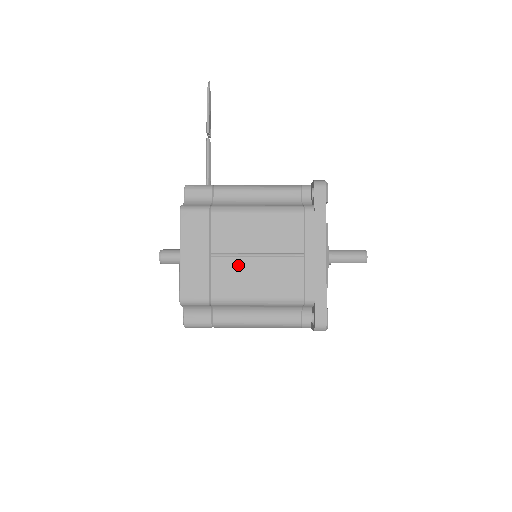
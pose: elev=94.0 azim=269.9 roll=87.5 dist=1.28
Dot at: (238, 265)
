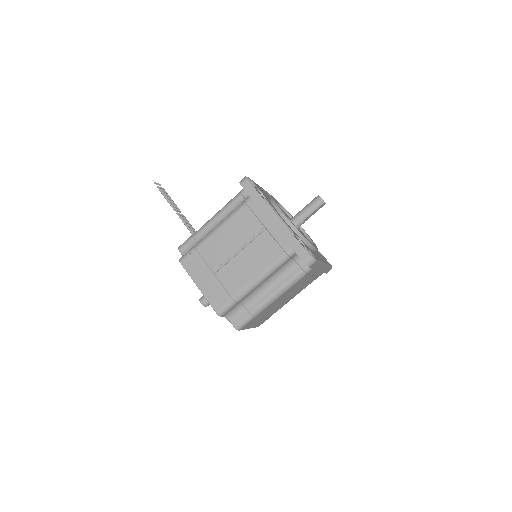
Dot at: (233, 266)
